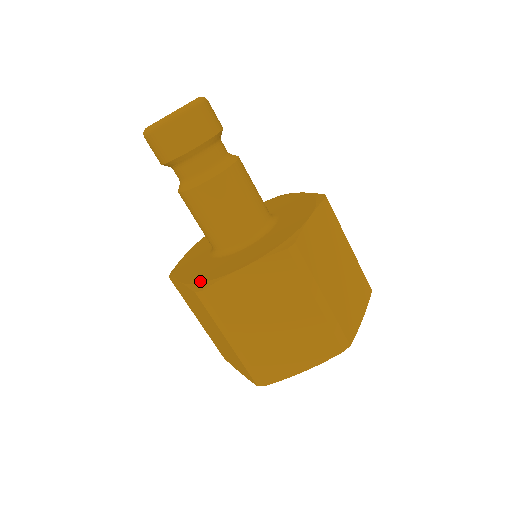
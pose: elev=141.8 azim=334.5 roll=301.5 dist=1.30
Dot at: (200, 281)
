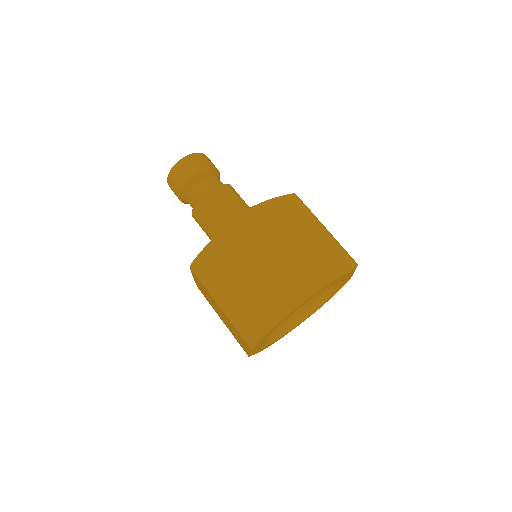
Dot at: occluded
